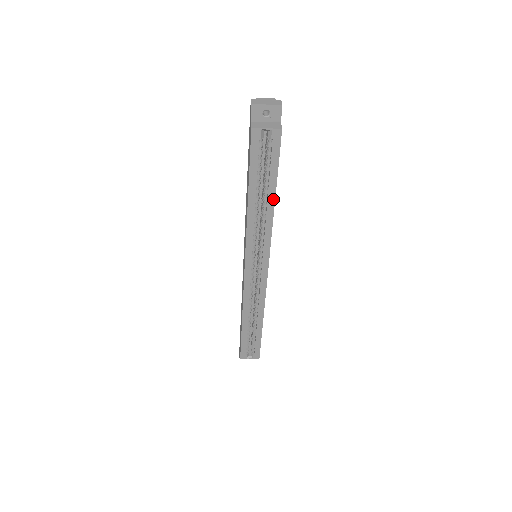
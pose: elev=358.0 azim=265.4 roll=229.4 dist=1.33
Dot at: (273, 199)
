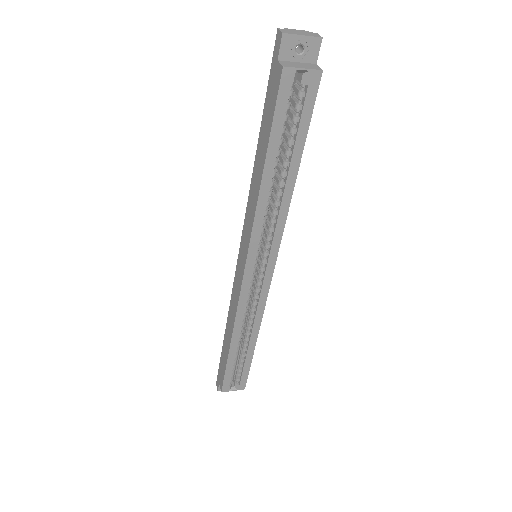
Dot at: (295, 174)
